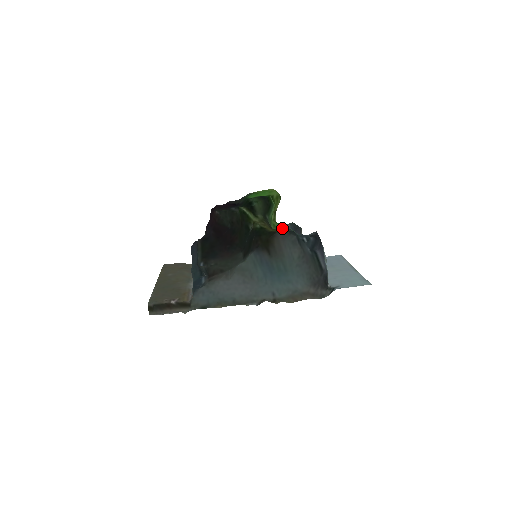
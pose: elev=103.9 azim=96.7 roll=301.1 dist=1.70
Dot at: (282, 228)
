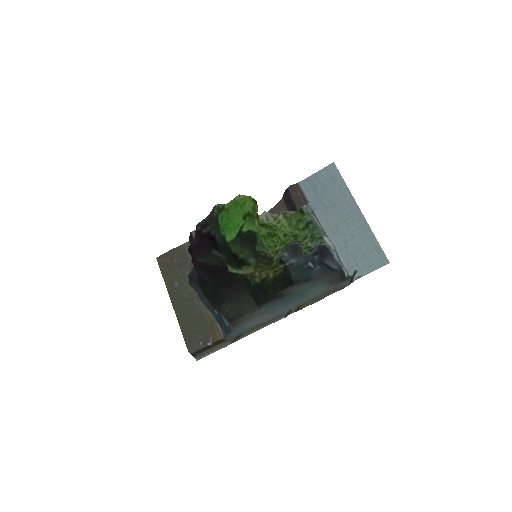
Dot at: (281, 264)
